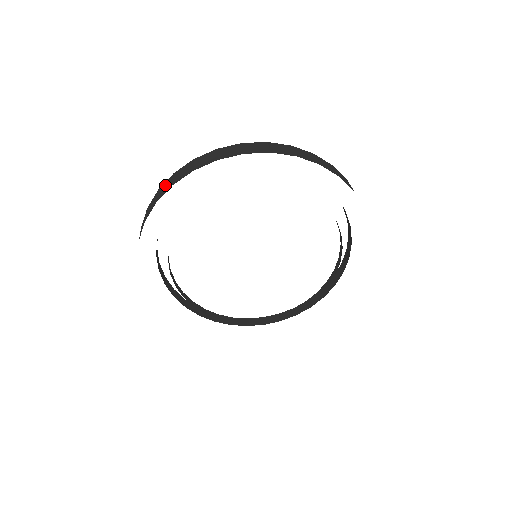
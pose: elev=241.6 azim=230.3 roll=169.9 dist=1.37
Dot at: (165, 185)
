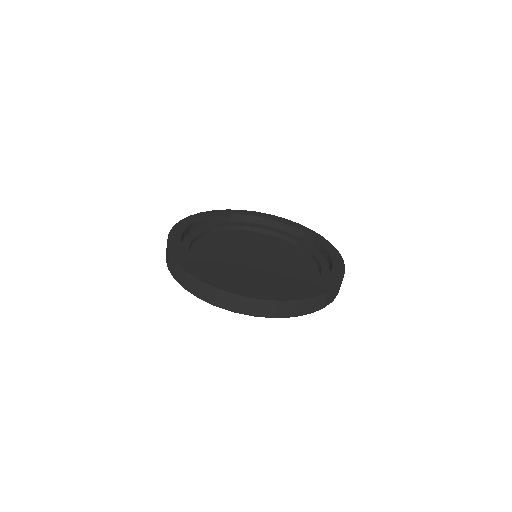
Dot at: (268, 306)
